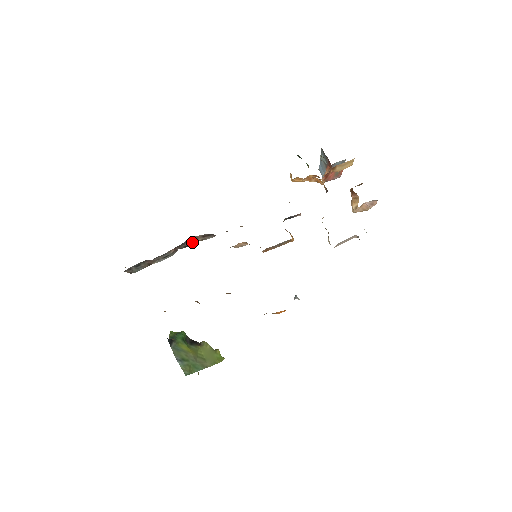
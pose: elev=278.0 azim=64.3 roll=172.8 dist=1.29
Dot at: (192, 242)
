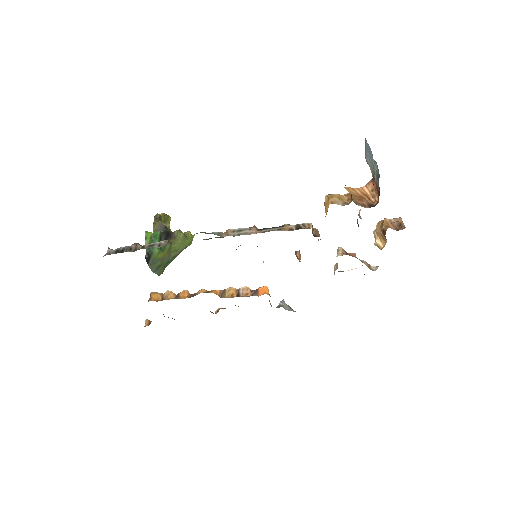
Dot at: occluded
